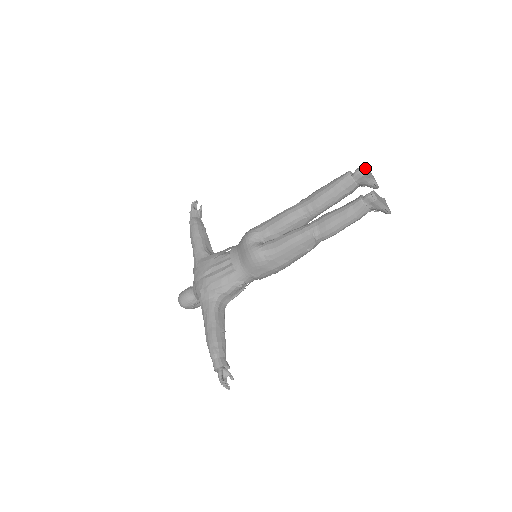
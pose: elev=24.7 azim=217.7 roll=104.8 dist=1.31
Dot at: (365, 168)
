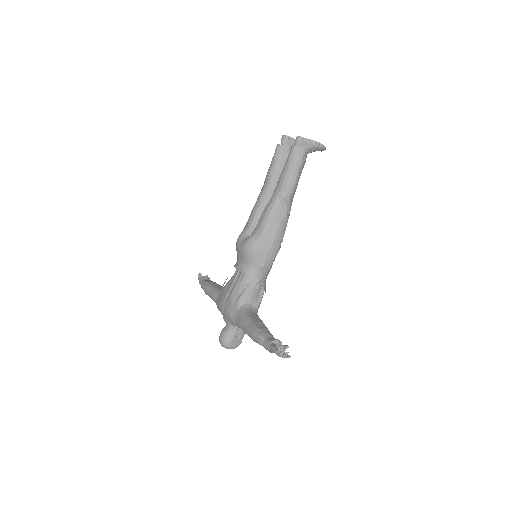
Dot at: occluded
